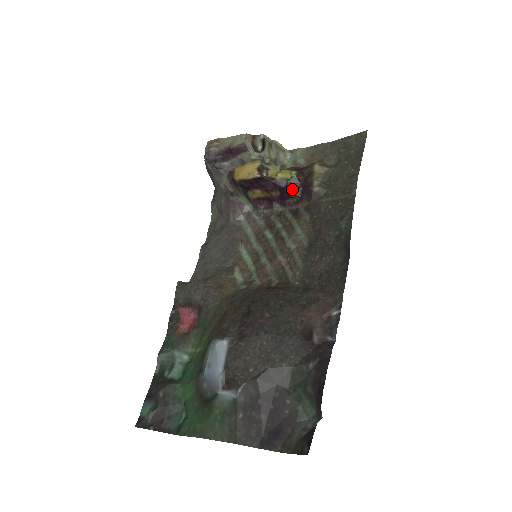
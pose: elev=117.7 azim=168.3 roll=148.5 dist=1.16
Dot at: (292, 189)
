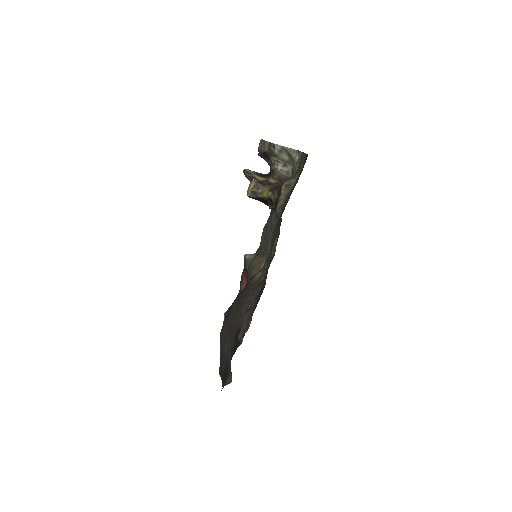
Dot at: (271, 207)
